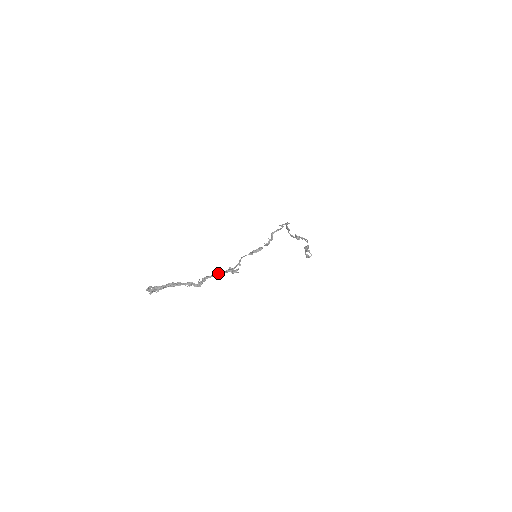
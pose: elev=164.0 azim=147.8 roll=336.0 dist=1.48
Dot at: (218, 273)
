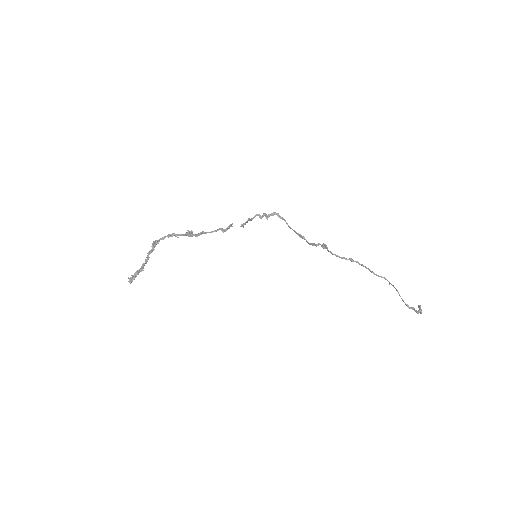
Dot at: occluded
